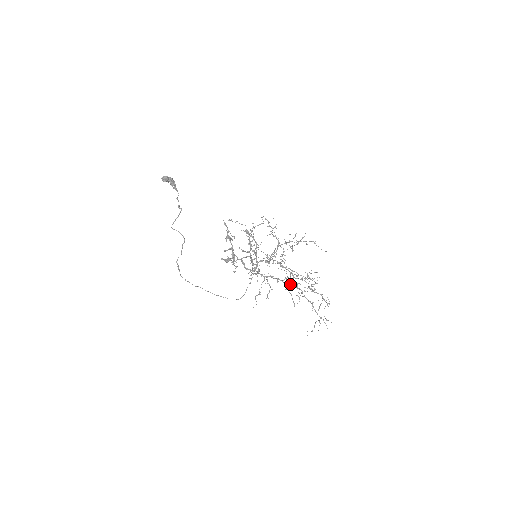
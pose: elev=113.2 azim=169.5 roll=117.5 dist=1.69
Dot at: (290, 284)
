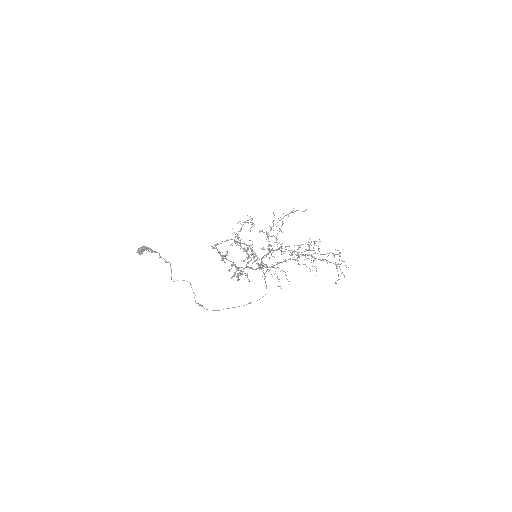
Dot at: (298, 257)
